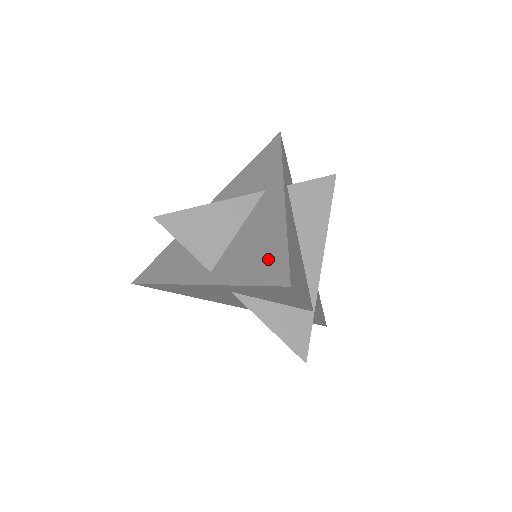
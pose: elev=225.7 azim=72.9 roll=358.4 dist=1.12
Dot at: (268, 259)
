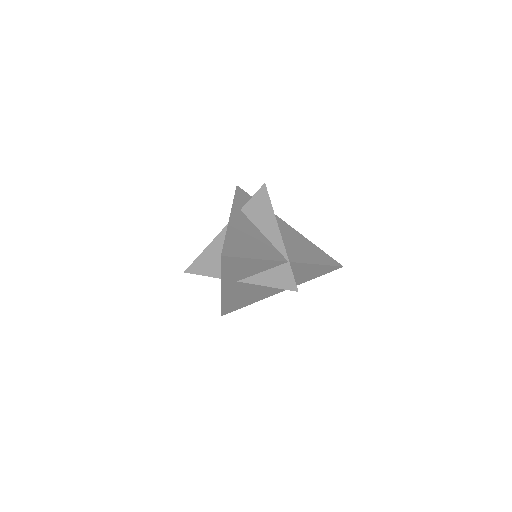
Dot at: occluded
